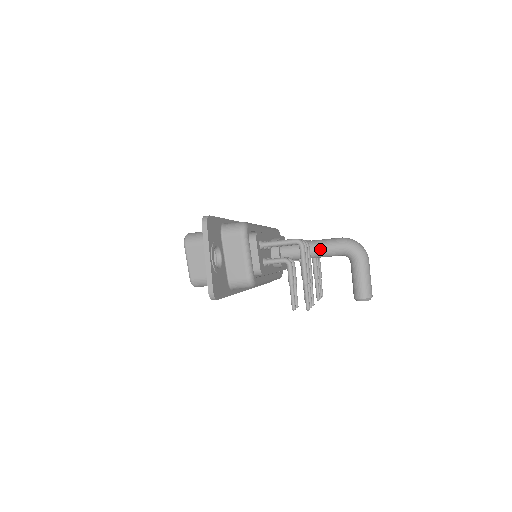
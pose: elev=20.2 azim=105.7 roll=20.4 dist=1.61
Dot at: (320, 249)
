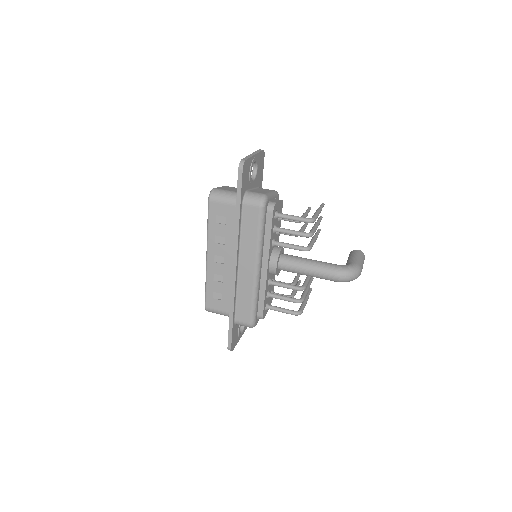
Dot at: occluded
